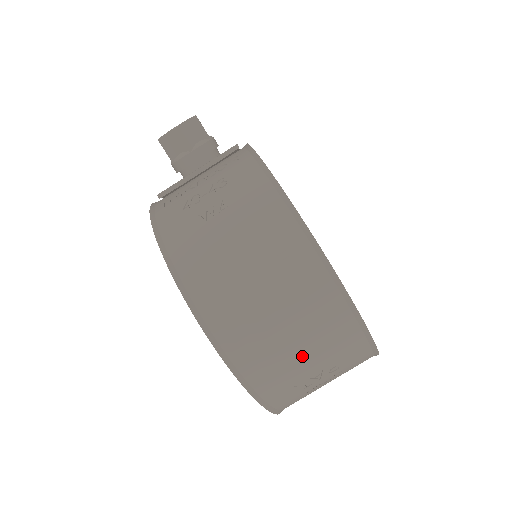
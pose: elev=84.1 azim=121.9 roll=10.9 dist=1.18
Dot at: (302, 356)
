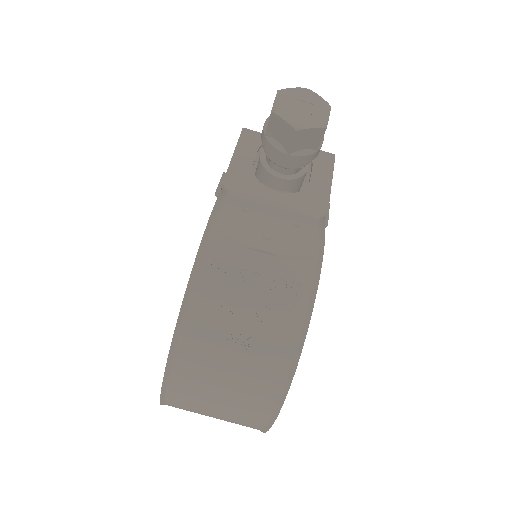
Dot at: occluded
